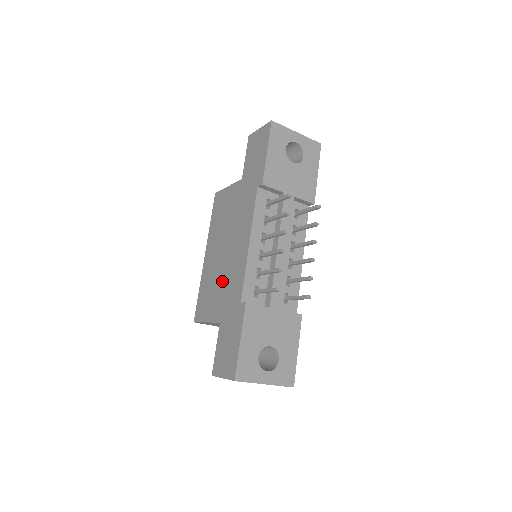
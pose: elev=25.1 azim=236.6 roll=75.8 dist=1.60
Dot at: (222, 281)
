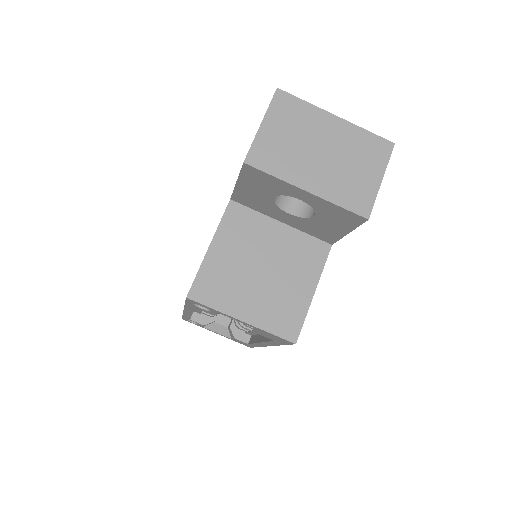
Dot at: occluded
